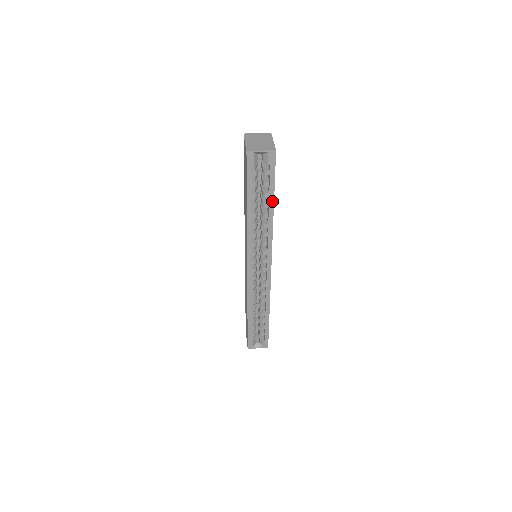
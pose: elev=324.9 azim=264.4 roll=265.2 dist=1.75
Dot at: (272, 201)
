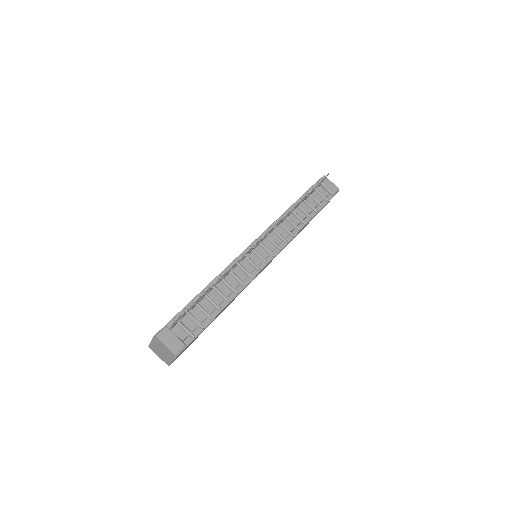
Dot at: occluded
